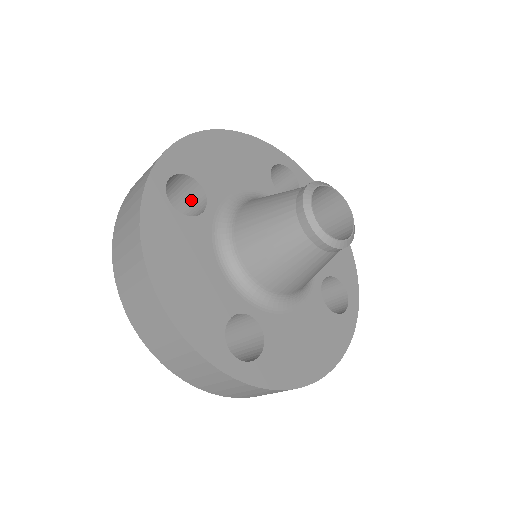
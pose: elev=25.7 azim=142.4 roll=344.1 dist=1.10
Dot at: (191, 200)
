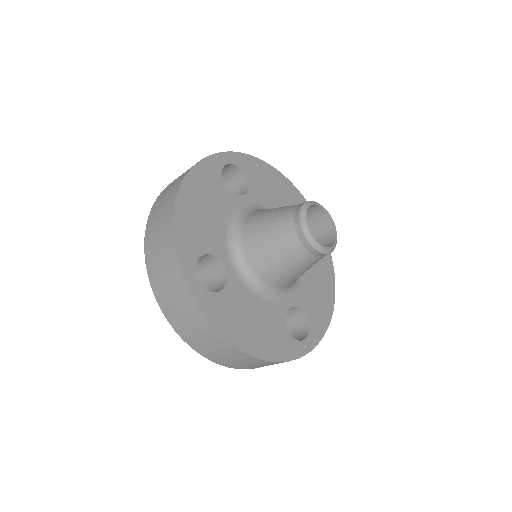
Dot at: (201, 262)
